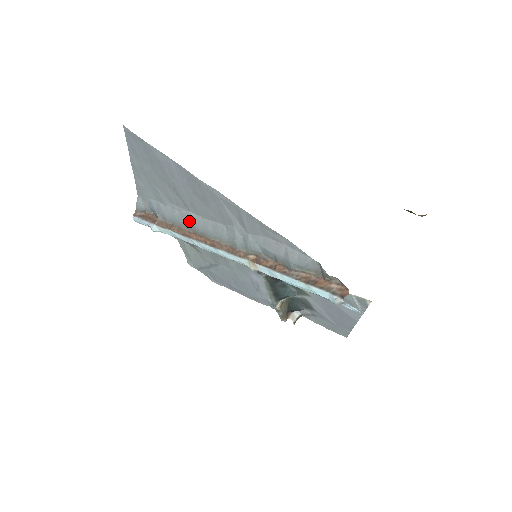
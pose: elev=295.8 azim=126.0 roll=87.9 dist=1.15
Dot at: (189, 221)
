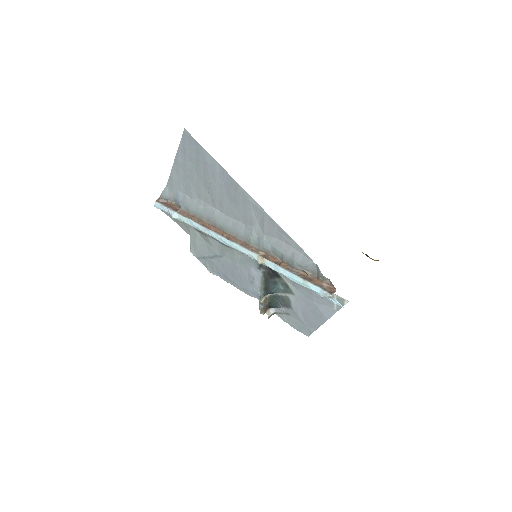
Dot at: (212, 215)
